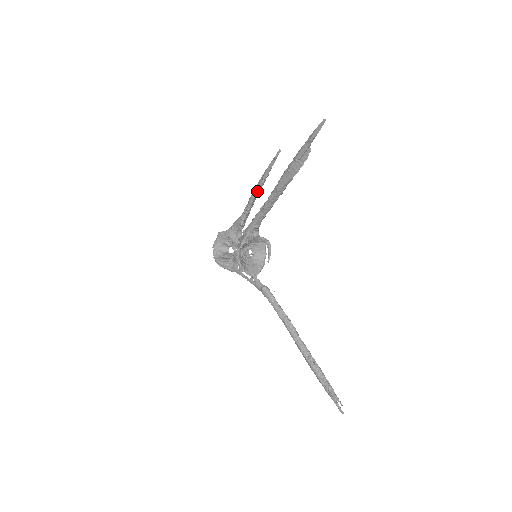
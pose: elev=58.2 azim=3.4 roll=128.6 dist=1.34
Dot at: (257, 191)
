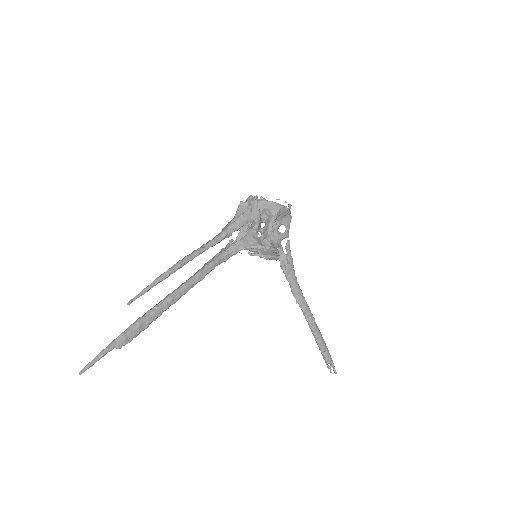
Dot at: (182, 264)
